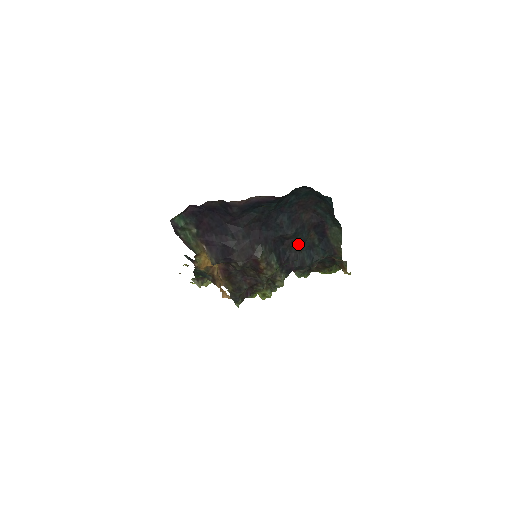
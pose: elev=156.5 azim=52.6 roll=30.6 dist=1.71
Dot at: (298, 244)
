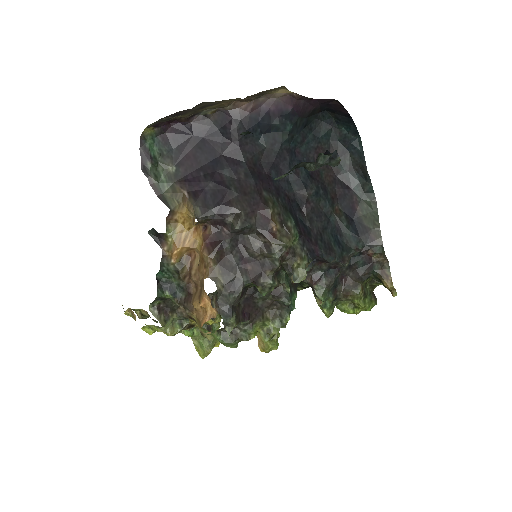
Dot at: (320, 217)
